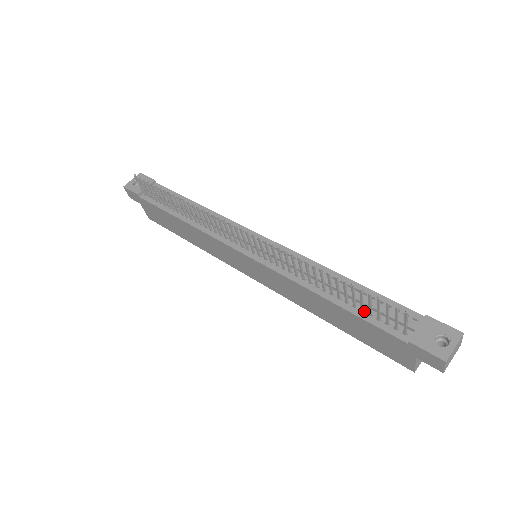
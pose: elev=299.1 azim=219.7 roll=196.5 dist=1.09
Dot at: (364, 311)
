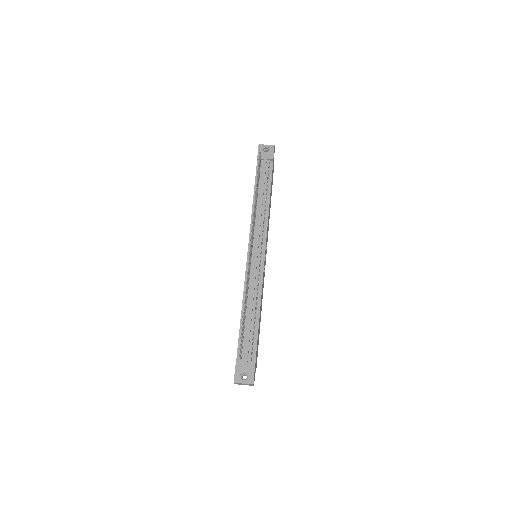
Dot at: (244, 333)
